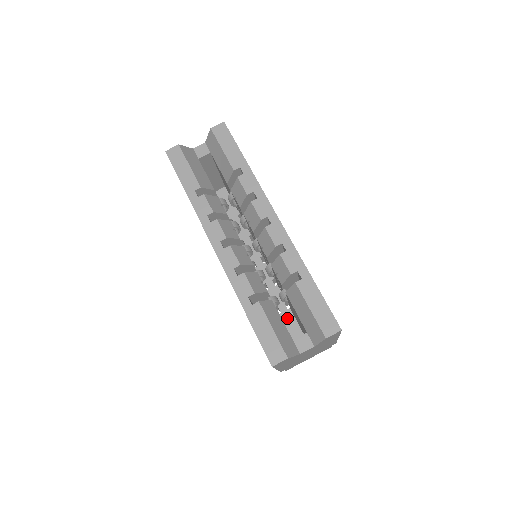
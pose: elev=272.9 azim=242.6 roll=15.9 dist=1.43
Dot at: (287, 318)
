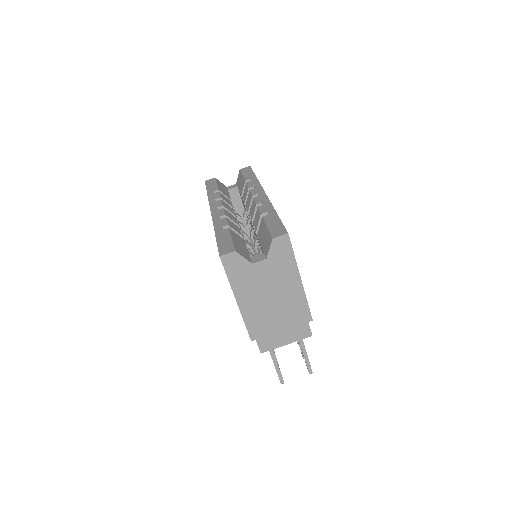
Dot at: occluded
